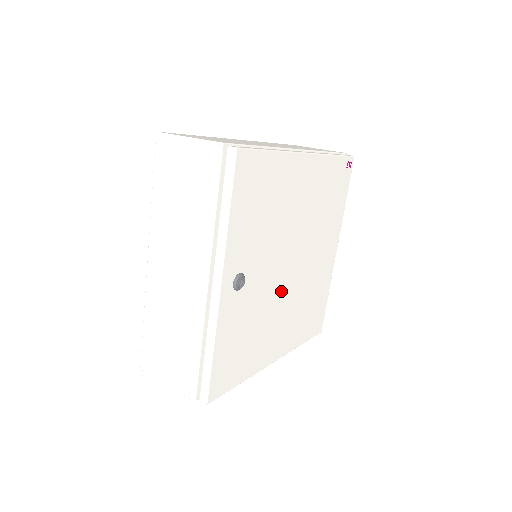
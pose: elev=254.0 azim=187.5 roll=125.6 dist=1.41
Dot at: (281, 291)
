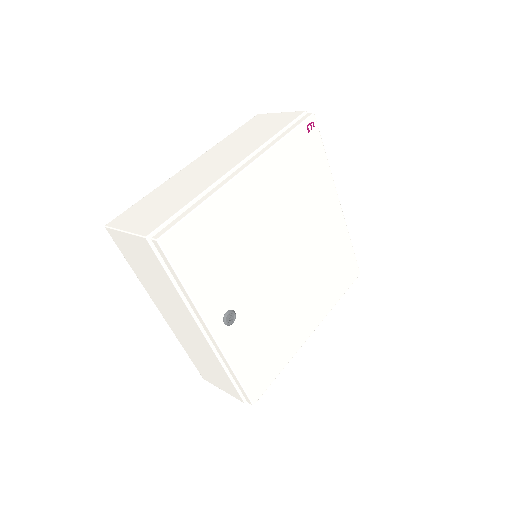
Dot at: (285, 286)
